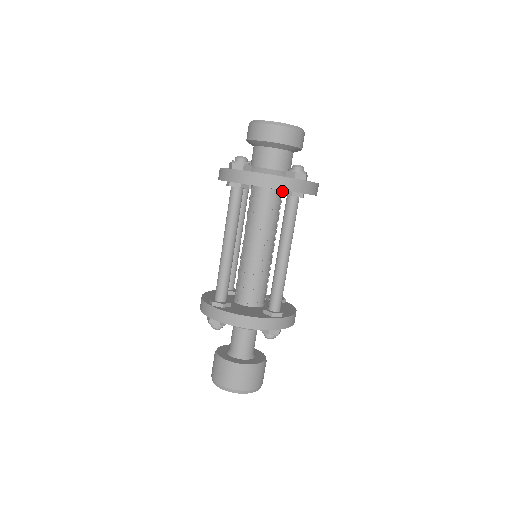
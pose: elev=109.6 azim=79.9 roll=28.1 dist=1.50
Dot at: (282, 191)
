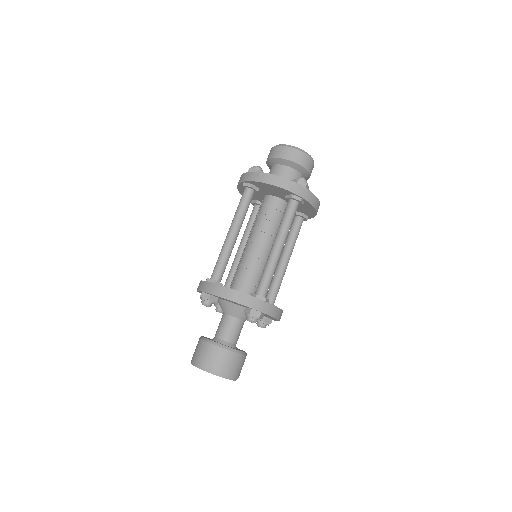
Dot at: occluded
